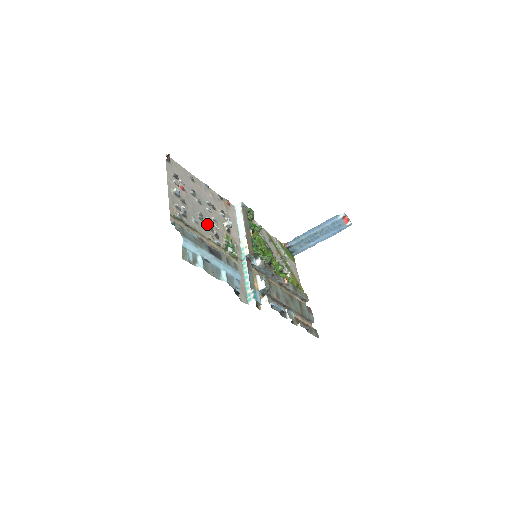
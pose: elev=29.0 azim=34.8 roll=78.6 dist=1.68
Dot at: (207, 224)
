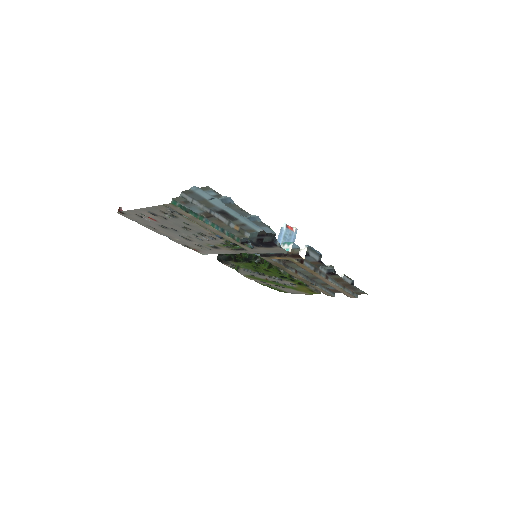
Dot at: (196, 233)
